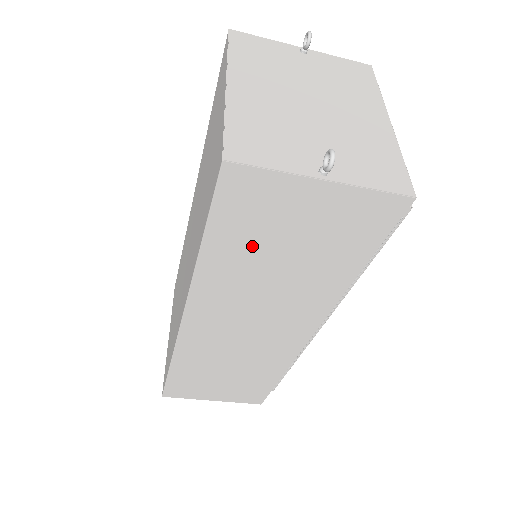
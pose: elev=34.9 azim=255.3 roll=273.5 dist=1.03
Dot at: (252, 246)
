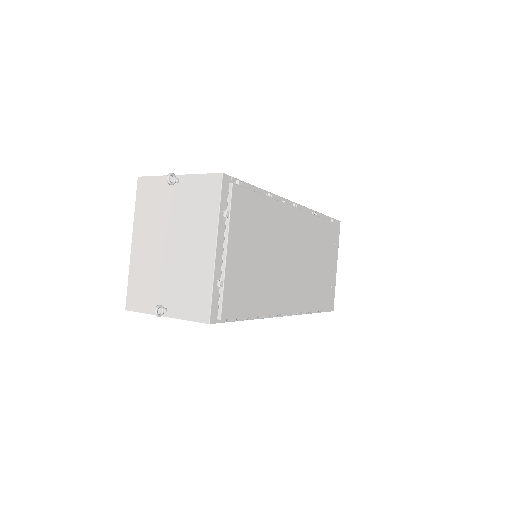
Dot at: occluded
